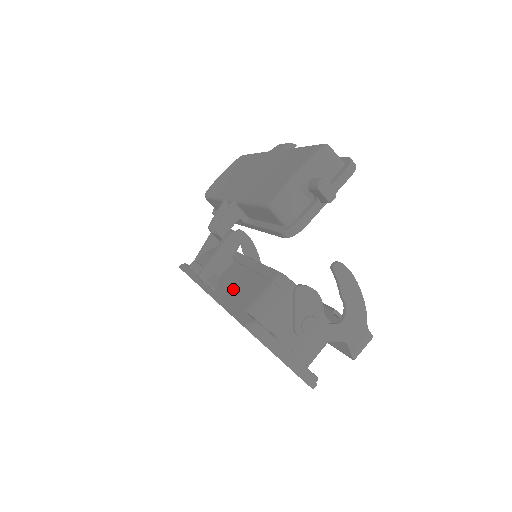
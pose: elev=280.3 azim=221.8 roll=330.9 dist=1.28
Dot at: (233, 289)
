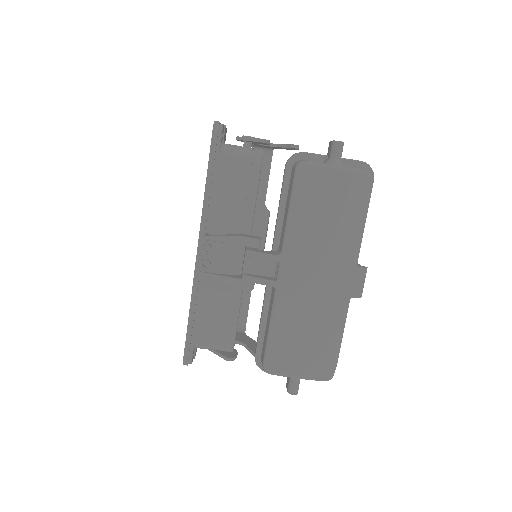
Dot at: (208, 301)
